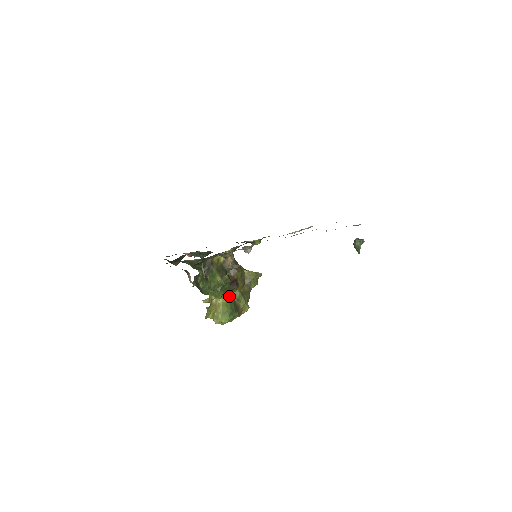
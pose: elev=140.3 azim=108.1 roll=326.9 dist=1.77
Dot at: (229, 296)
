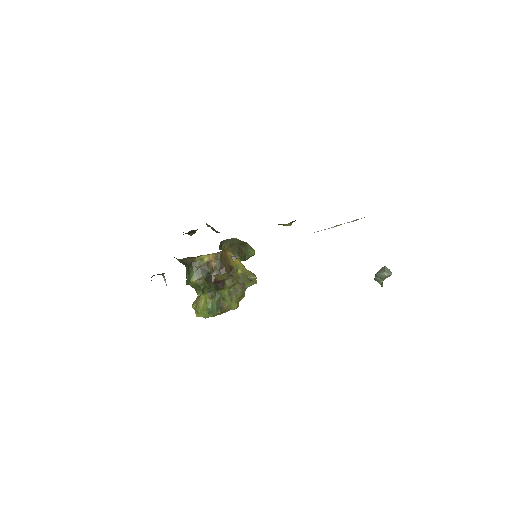
Dot at: (213, 294)
